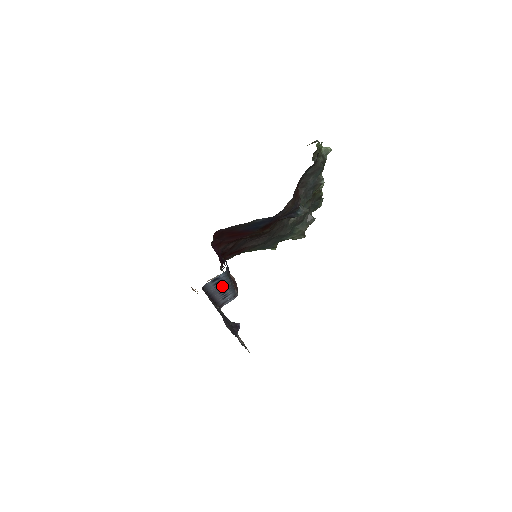
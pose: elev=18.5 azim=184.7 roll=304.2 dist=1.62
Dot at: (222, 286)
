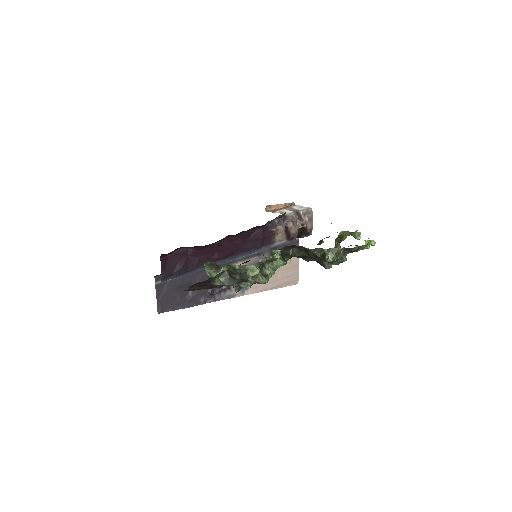
Dot at: occluded
